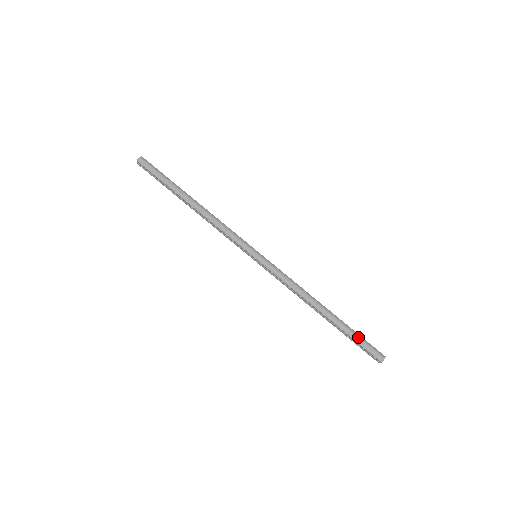
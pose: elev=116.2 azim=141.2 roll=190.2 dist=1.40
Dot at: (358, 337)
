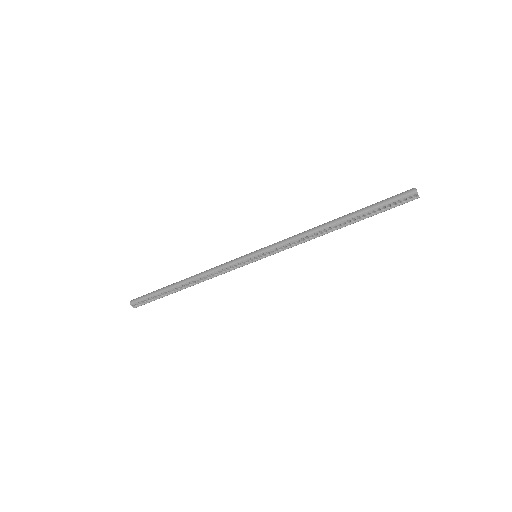
Dot at: (379, 202)
